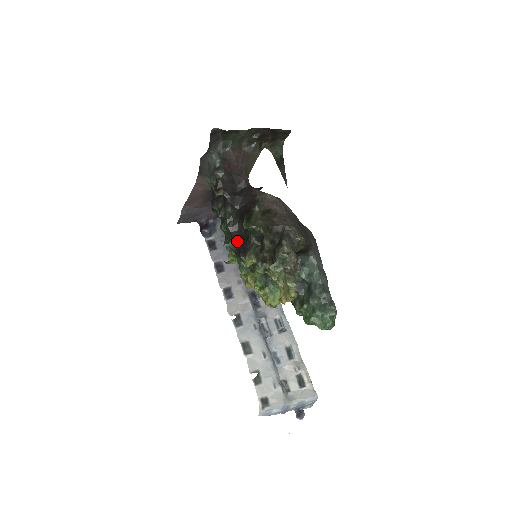
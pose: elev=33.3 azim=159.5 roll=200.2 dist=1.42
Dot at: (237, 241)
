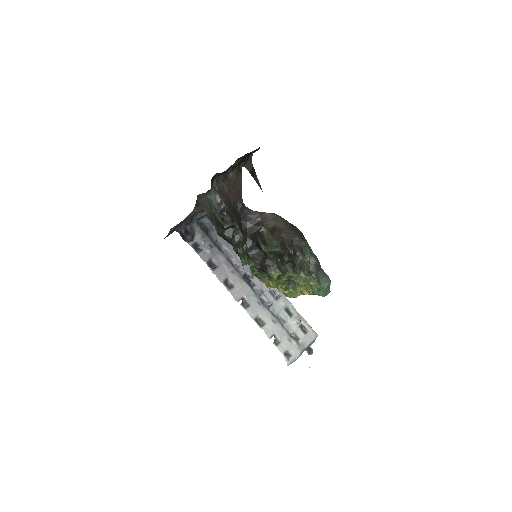
Dot at: (257, 260)
